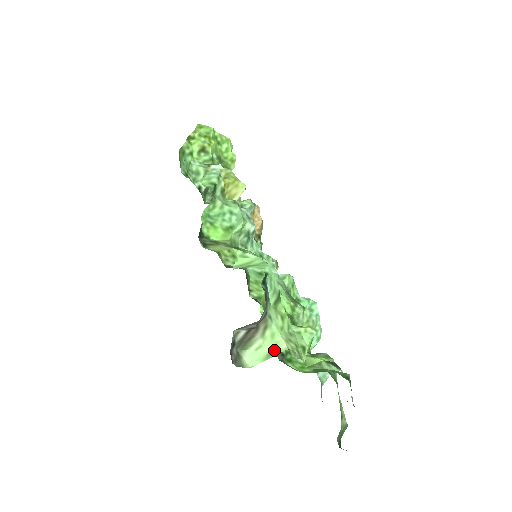
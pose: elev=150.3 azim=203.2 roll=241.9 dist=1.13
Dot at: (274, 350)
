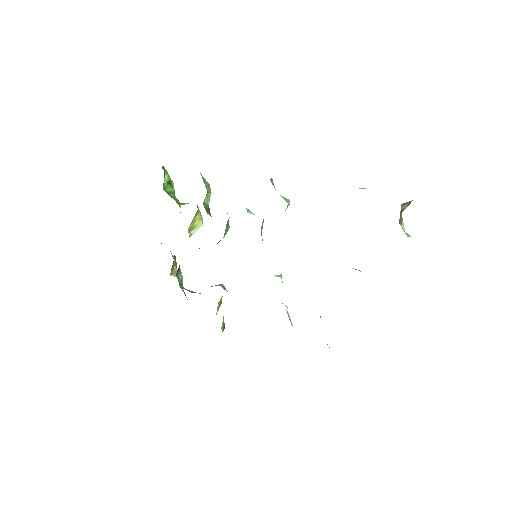
Dot at: (408, 235)
